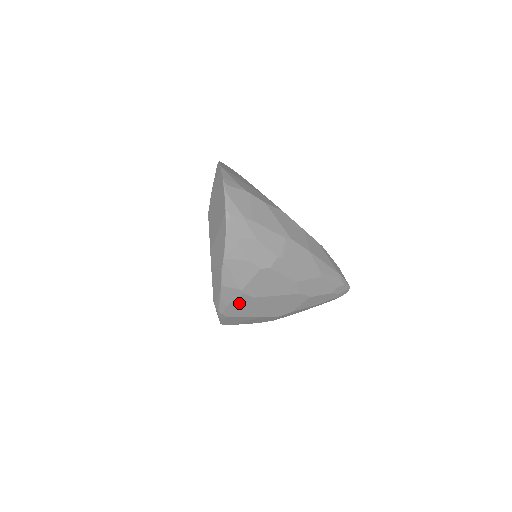
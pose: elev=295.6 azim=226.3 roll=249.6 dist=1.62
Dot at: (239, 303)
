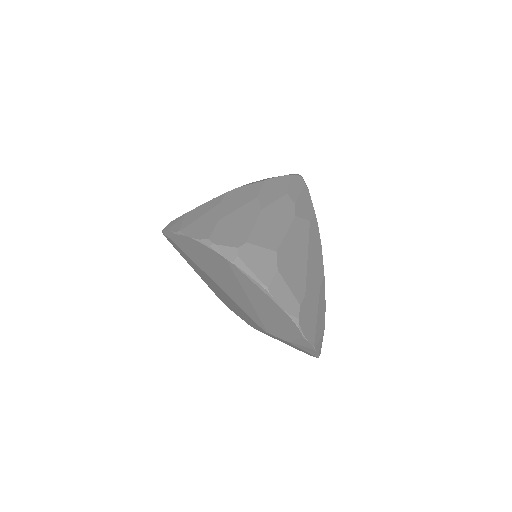
Dot at: occluded
